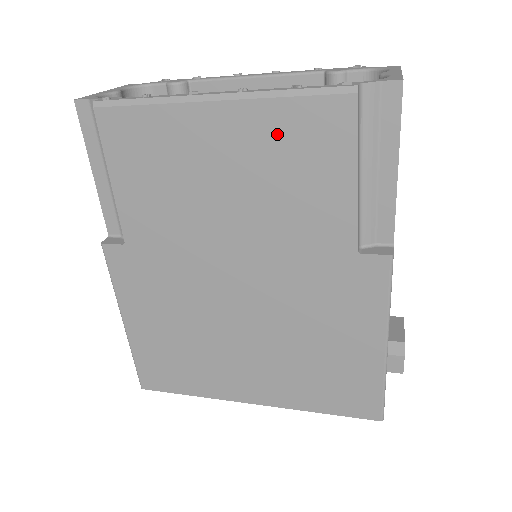
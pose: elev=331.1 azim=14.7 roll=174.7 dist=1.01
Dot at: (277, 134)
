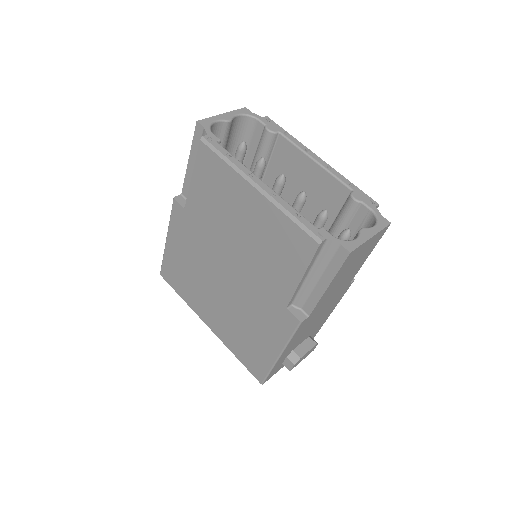
Dot at: (276, 228)
